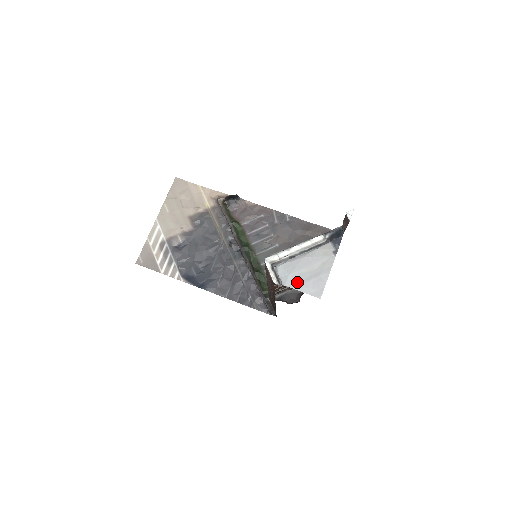
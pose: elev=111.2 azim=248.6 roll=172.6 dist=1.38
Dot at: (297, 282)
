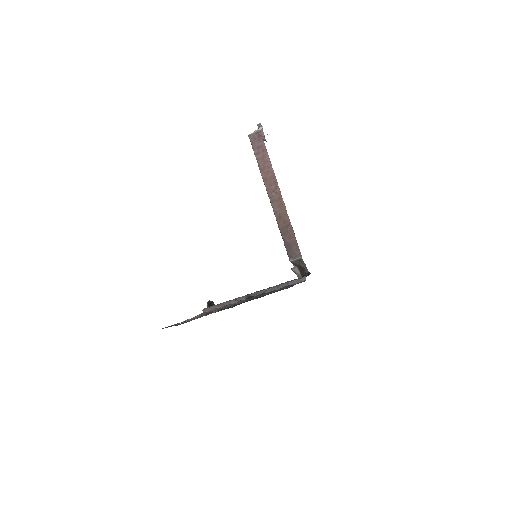
Dot at: occluded
